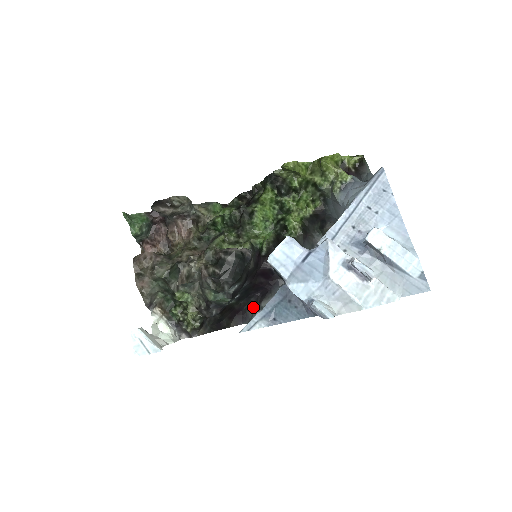
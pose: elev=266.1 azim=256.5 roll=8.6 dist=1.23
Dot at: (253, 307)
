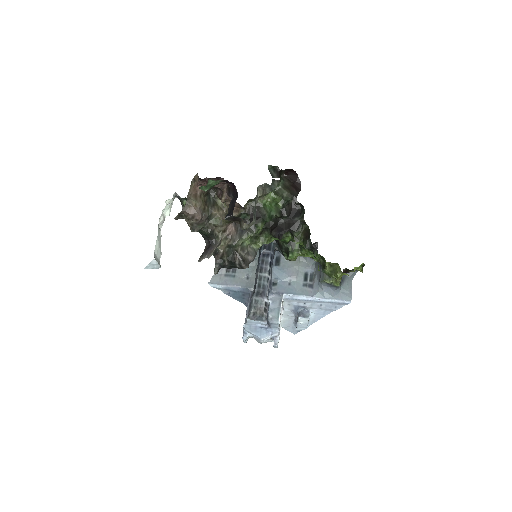
Dot at: occluded
